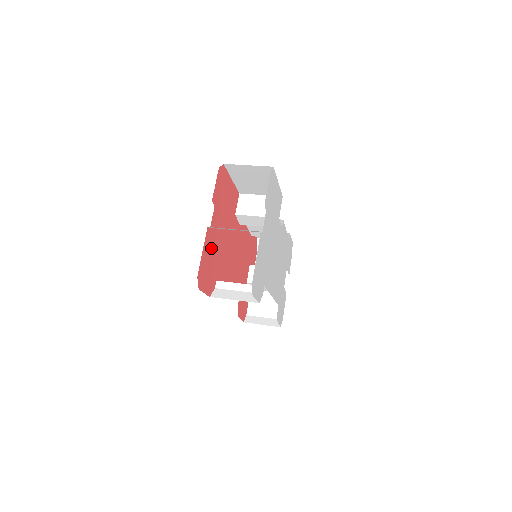
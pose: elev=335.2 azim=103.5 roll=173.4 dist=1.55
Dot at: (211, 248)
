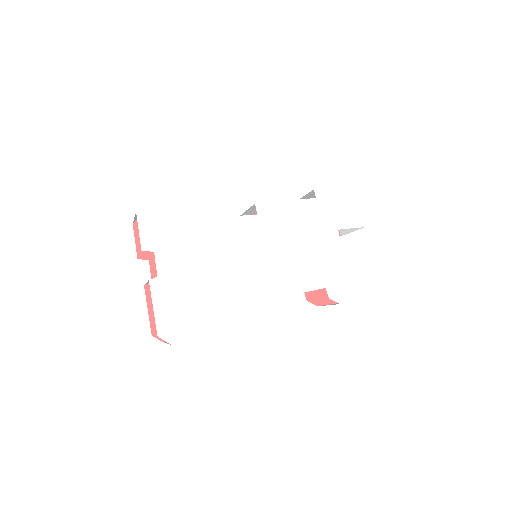
Dot at: occluded
